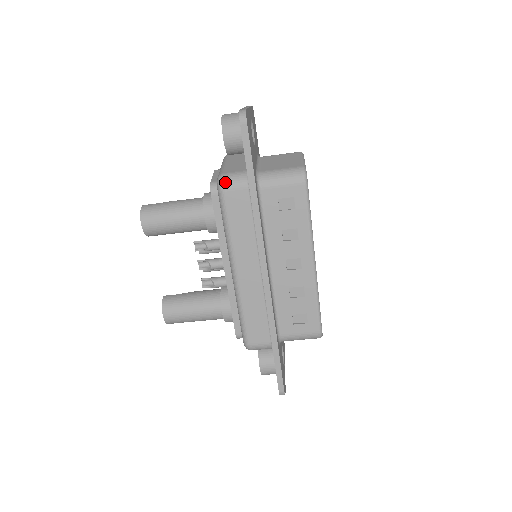
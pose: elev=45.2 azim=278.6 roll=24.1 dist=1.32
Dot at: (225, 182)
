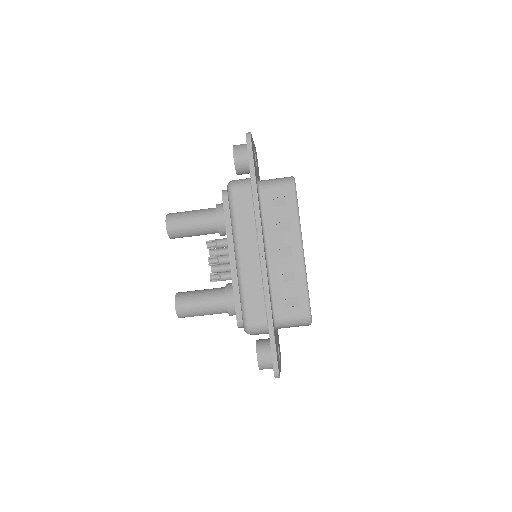
Dot at: (233, 184)
